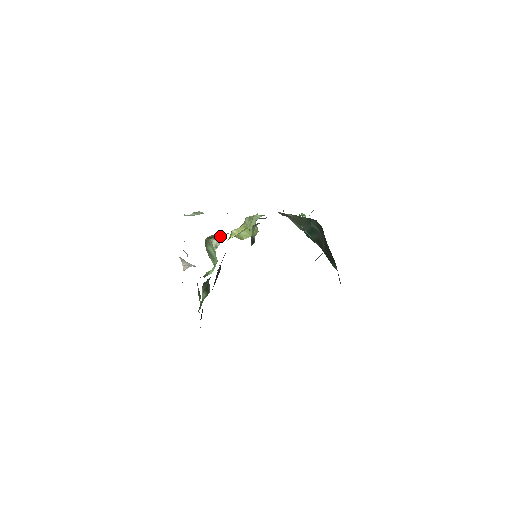
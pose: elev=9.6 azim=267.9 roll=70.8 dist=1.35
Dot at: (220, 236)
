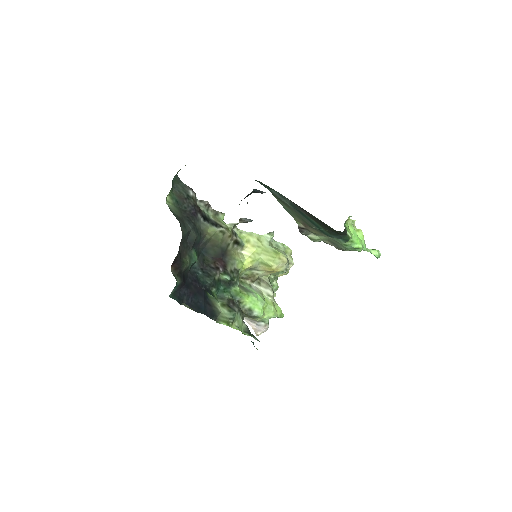
Dot at: (270, 285)
